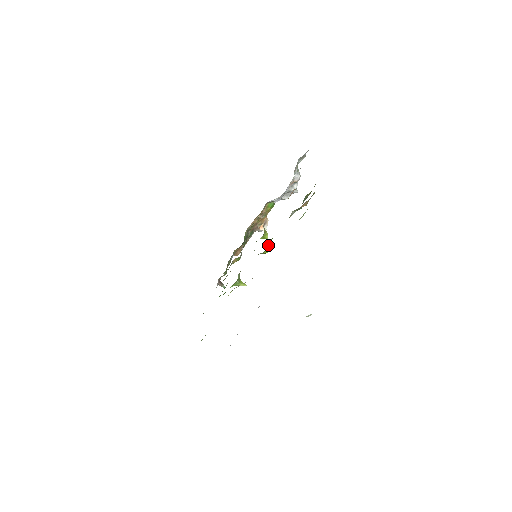
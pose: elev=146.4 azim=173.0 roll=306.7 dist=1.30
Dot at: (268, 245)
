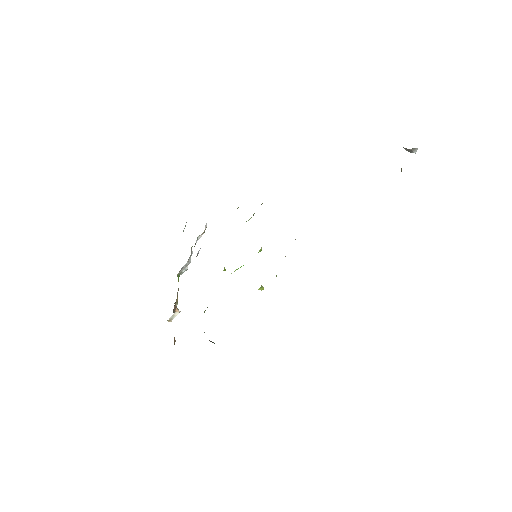
Dot at: occluded
